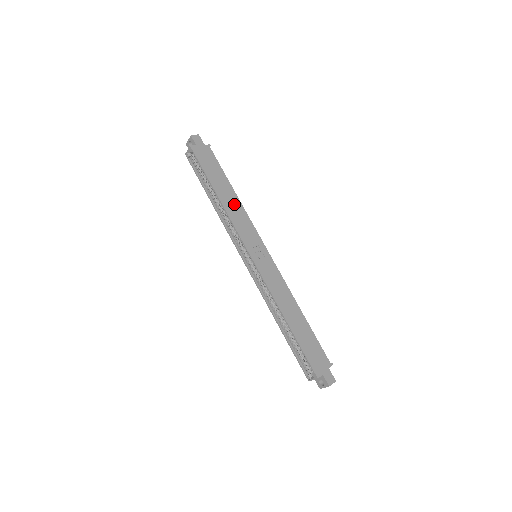
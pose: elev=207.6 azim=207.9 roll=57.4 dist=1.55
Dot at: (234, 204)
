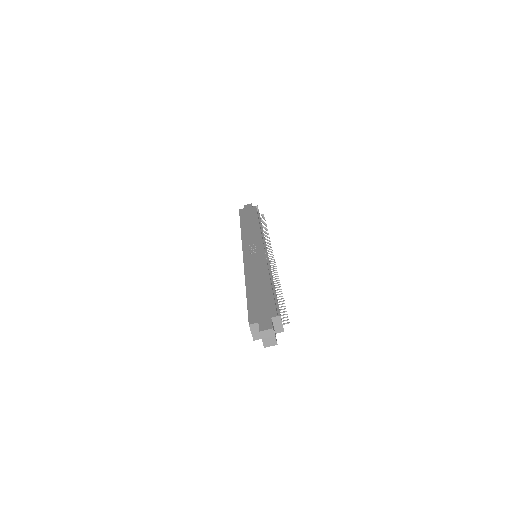
Dot at: (252, 228)
